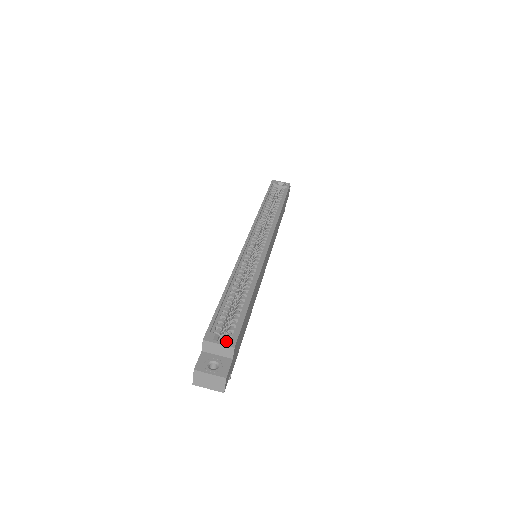
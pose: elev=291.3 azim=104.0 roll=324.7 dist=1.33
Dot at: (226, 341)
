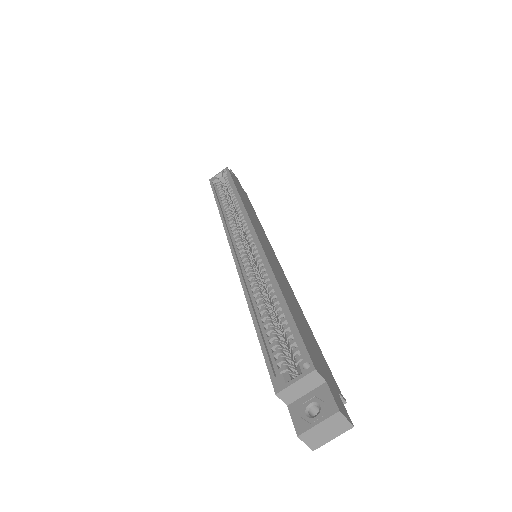
Dot at: (300, 371)
